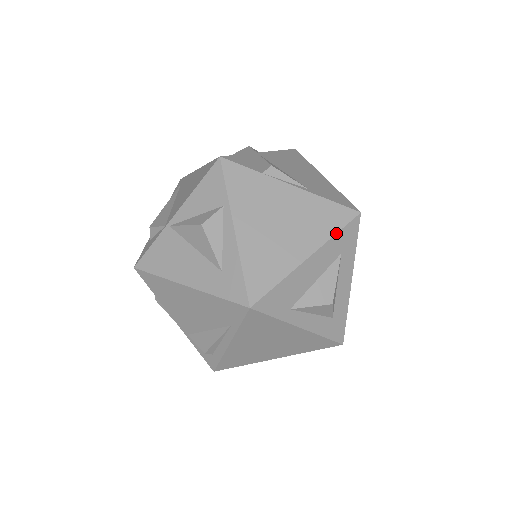
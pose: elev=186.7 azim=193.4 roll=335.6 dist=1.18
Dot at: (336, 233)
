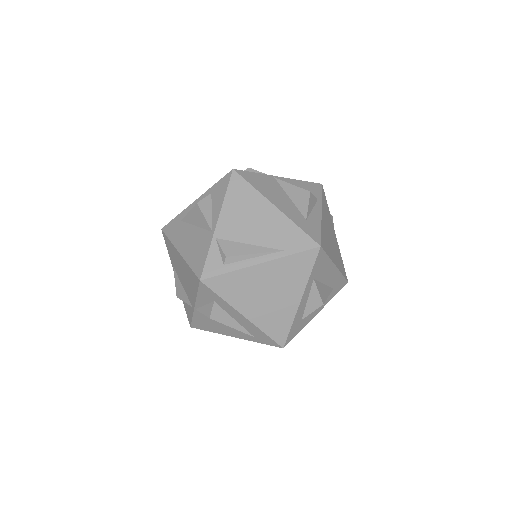
Dot at: (343, 274)
